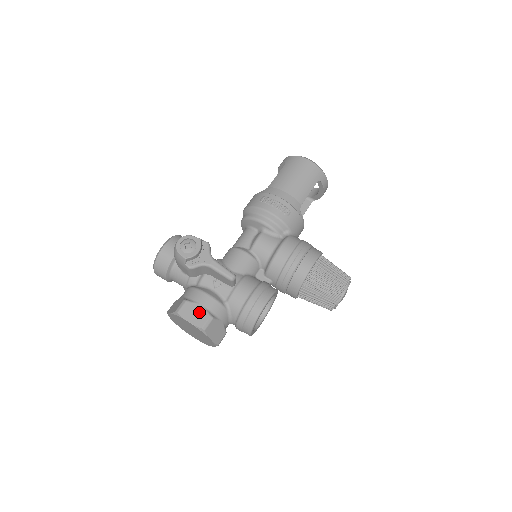
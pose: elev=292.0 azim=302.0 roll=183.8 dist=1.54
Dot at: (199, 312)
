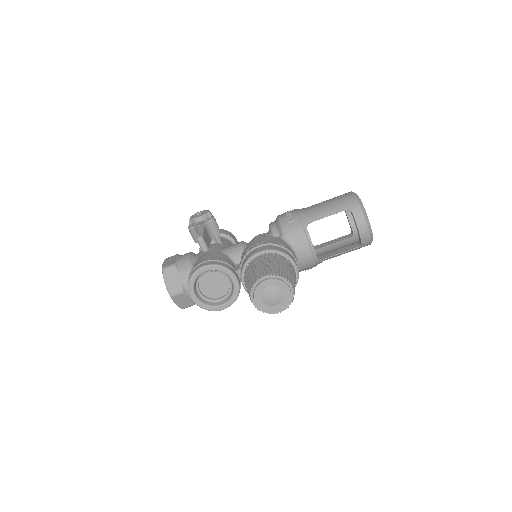
Dot at: (173, 260)
